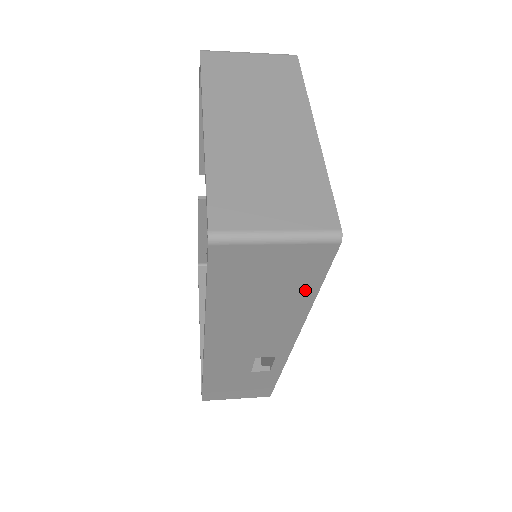
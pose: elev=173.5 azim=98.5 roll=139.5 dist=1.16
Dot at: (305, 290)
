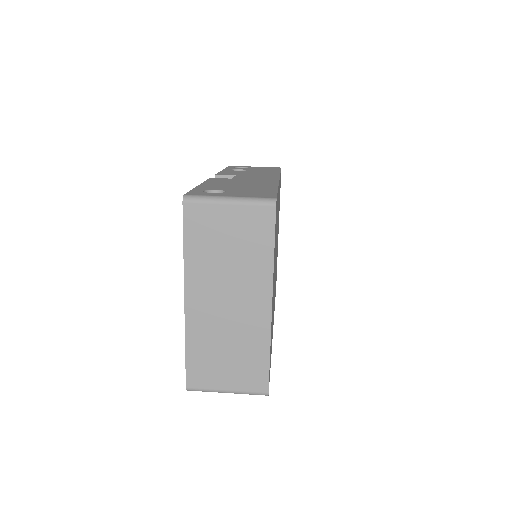
Dot at: occluded
